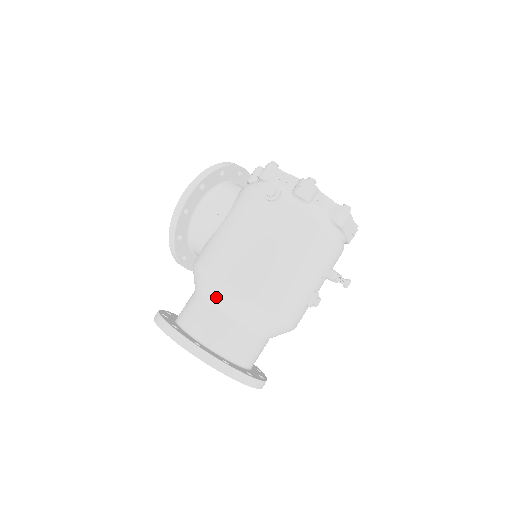
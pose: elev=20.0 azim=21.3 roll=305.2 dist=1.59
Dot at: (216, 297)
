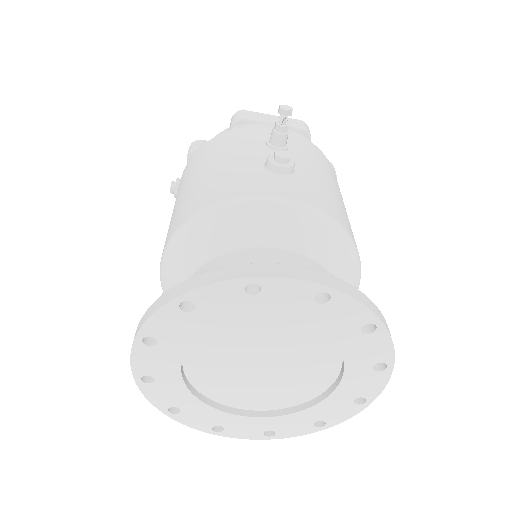
Dot at: (174, 285)
